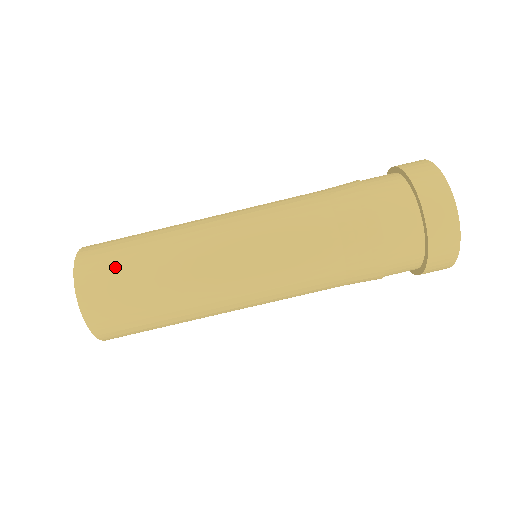
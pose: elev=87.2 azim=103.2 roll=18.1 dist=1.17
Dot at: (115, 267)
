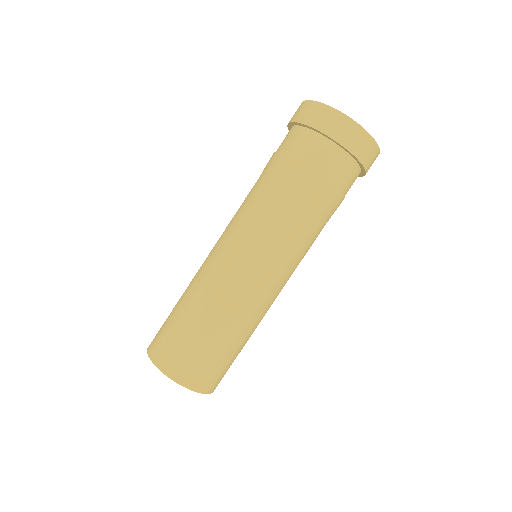
Dot at: (168, 330)
